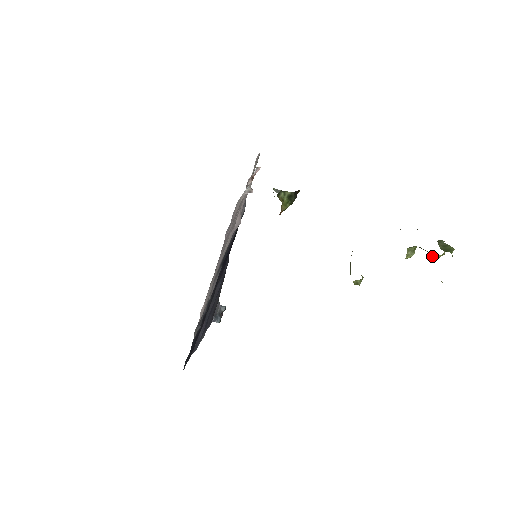
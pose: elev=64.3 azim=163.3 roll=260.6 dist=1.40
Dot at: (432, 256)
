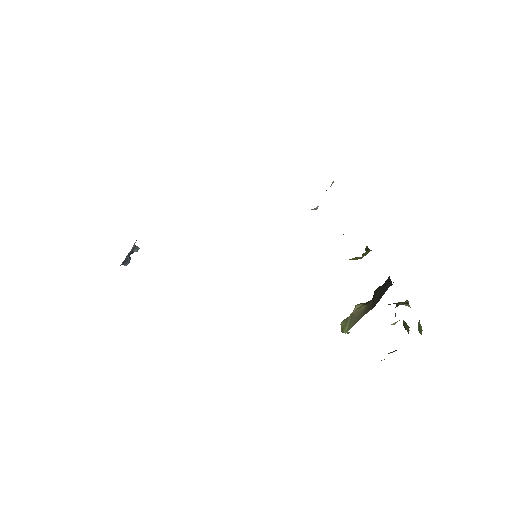
Dot at: (407, 330)
